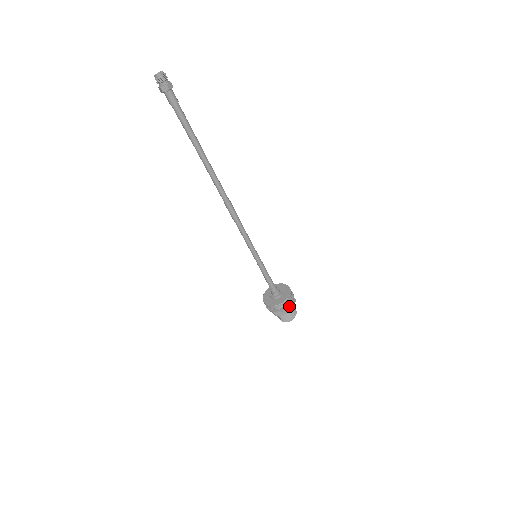
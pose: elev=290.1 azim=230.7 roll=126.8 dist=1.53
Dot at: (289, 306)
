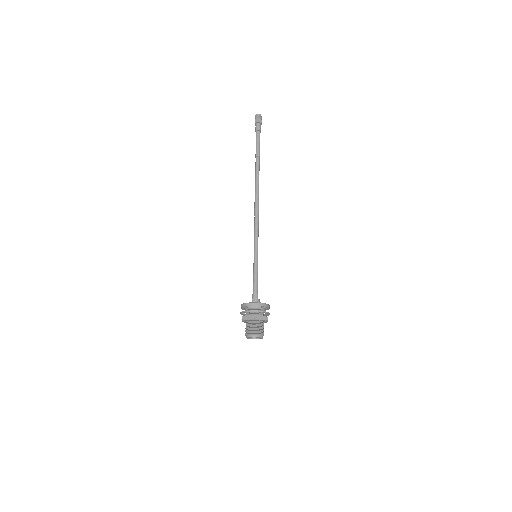
Dot at: (256, 311)
